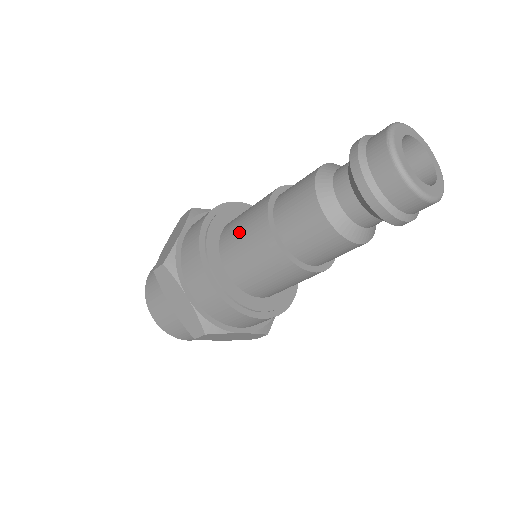
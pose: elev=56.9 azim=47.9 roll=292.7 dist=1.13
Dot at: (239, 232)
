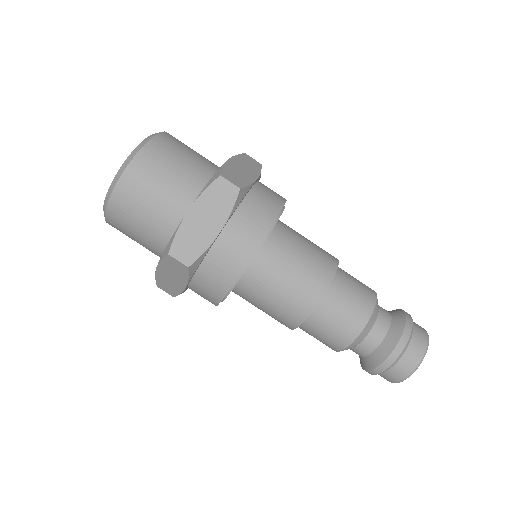
Dot at: (276, 289)
